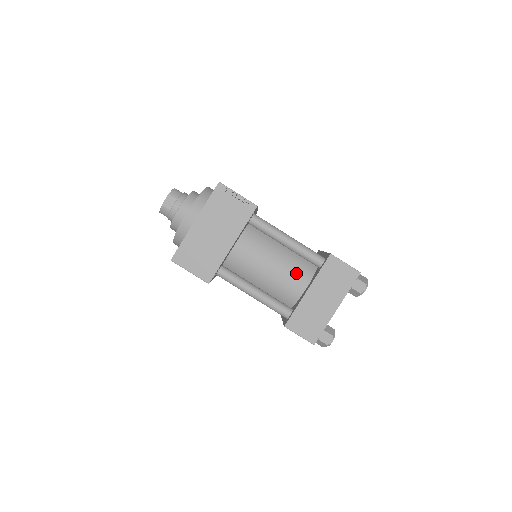
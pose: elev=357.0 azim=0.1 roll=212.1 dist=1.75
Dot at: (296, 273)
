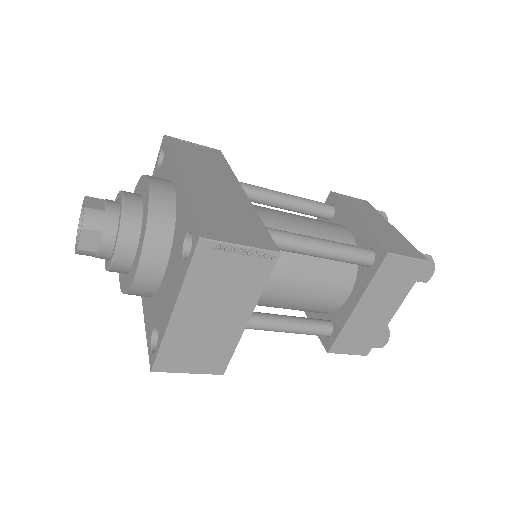
Dot at: (333, 283)
